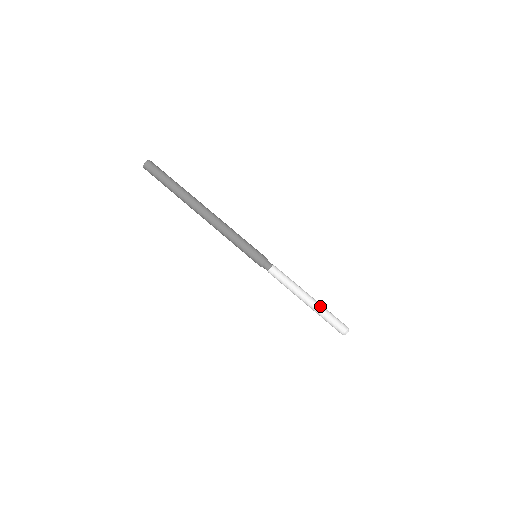
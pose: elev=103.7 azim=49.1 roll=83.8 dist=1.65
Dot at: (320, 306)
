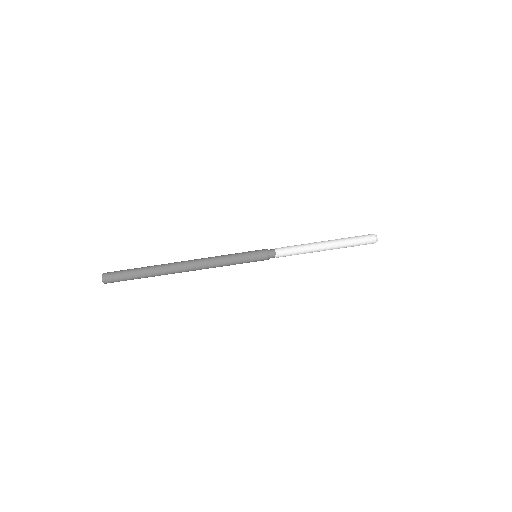
Dot at: (339, 240)
